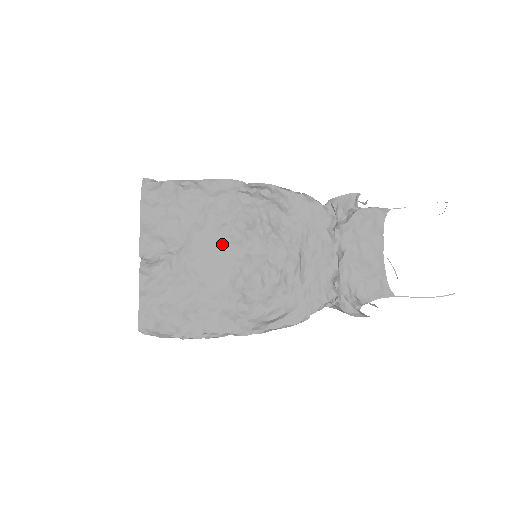
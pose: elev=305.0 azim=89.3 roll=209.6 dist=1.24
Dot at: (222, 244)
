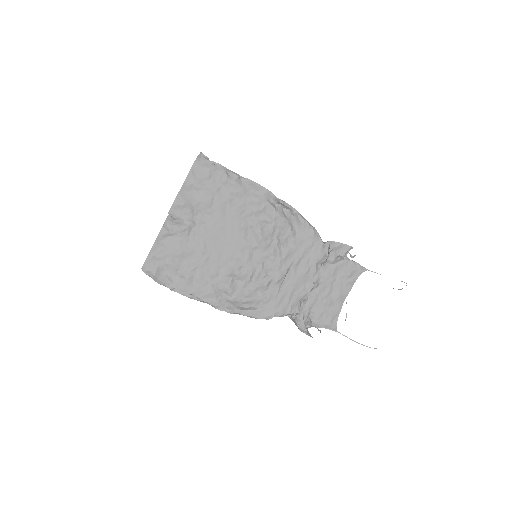
Dot at: (236, 235)
